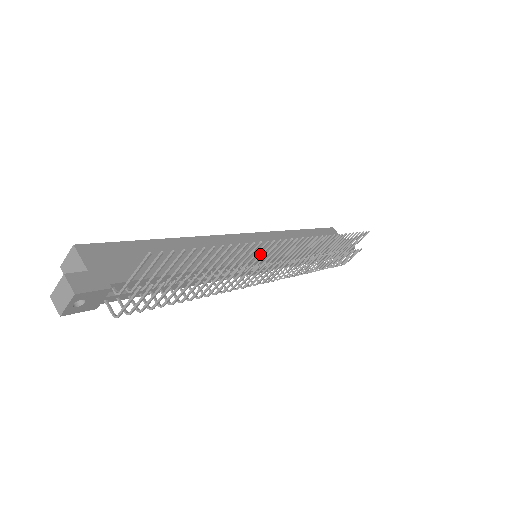
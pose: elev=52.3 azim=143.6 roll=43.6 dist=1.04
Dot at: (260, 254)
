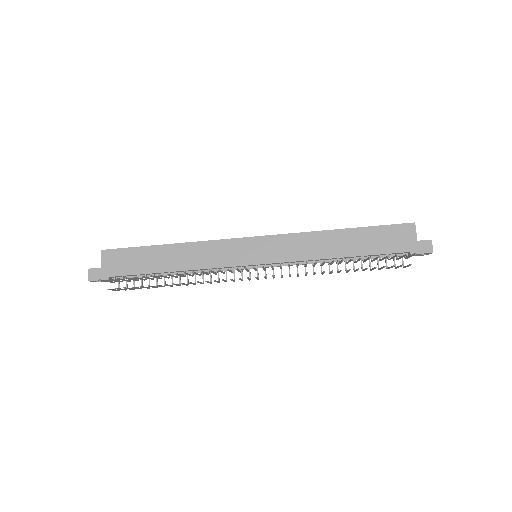
Dot at: (221, 271)
